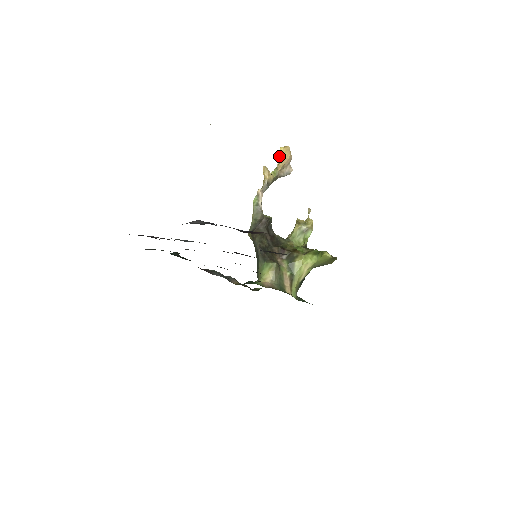
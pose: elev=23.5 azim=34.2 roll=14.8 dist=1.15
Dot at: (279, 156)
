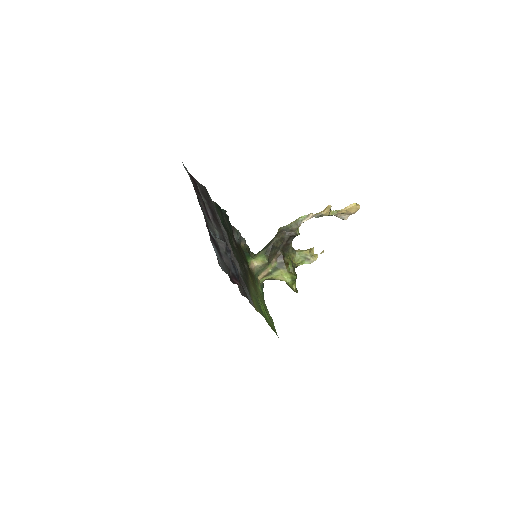
Dot at: (348, 206)
